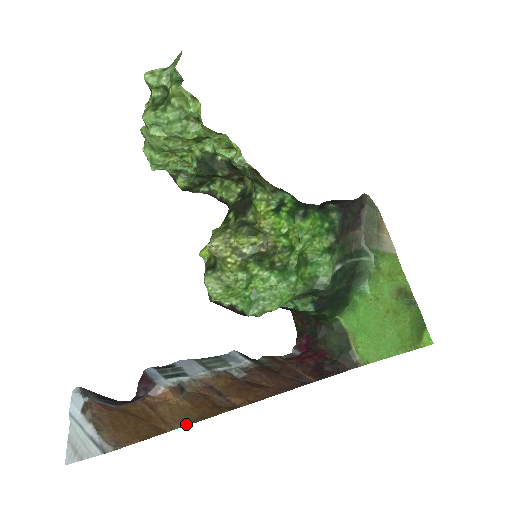
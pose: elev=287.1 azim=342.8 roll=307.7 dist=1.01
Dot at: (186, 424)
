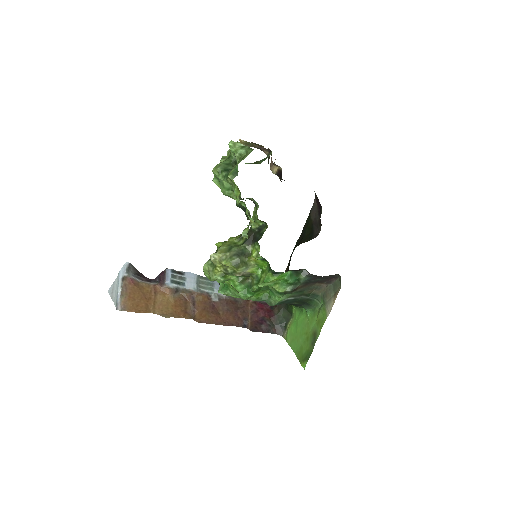
Dot at: (161, 314)
